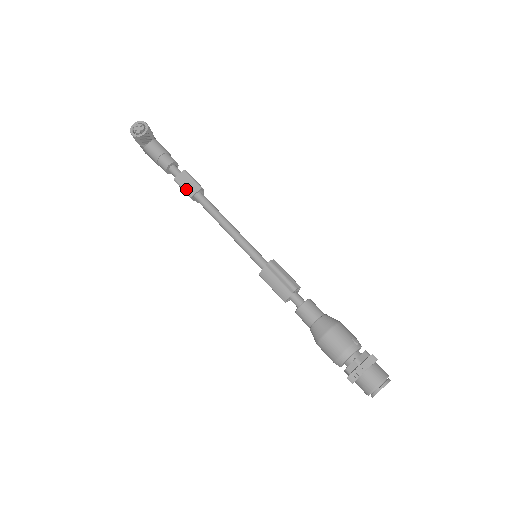
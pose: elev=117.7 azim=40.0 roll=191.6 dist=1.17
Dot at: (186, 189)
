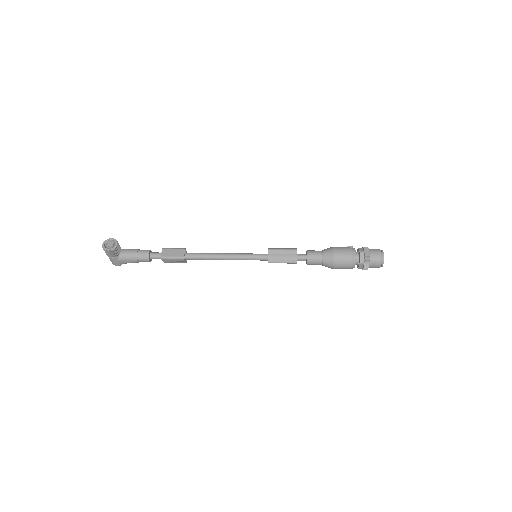
Dot at: (176, 256)
